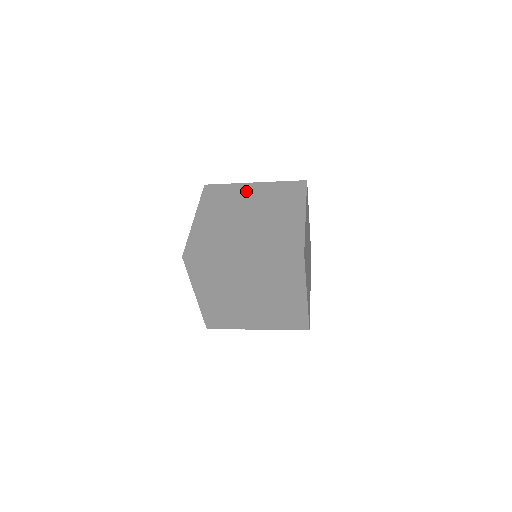
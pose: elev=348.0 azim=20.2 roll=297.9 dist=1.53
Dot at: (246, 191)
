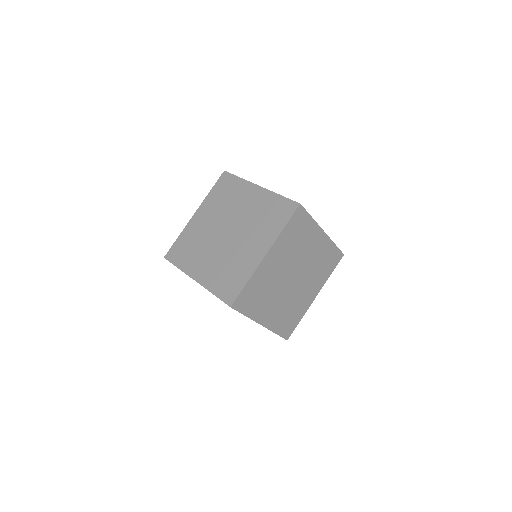
Dot at: (198, 224)
